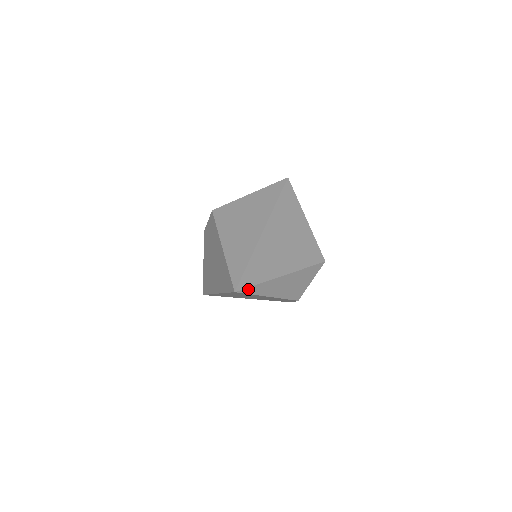
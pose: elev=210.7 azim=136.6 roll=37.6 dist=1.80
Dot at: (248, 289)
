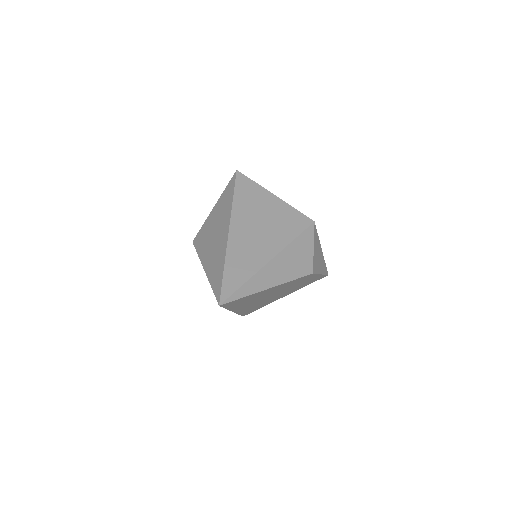
Dot at: (234, 295)
